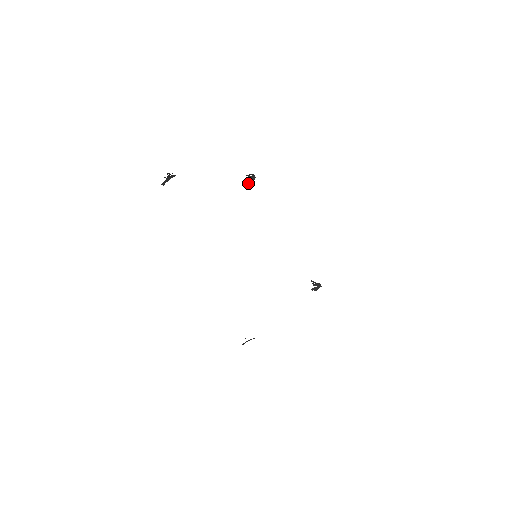
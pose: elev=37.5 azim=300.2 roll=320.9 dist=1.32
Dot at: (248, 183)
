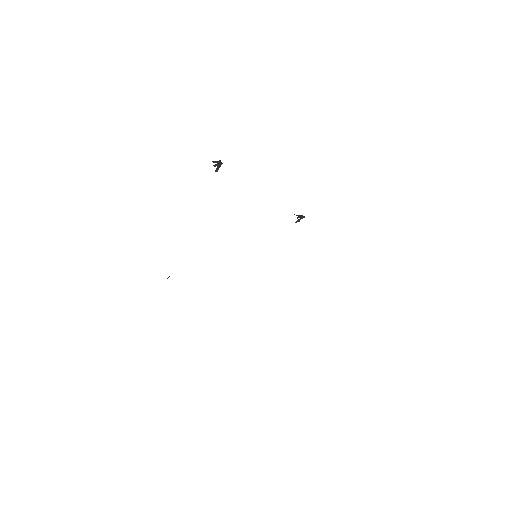
Dot at: (216, 169)
